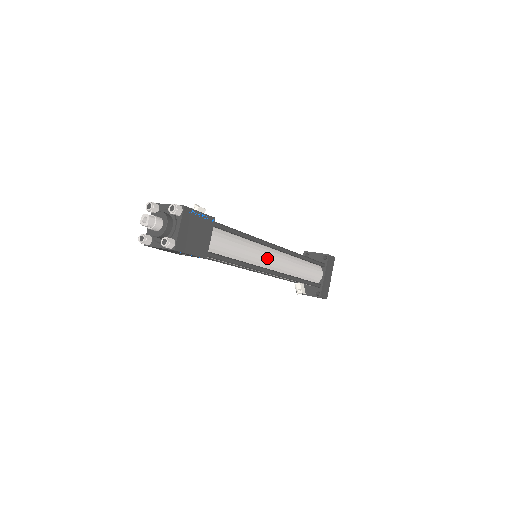
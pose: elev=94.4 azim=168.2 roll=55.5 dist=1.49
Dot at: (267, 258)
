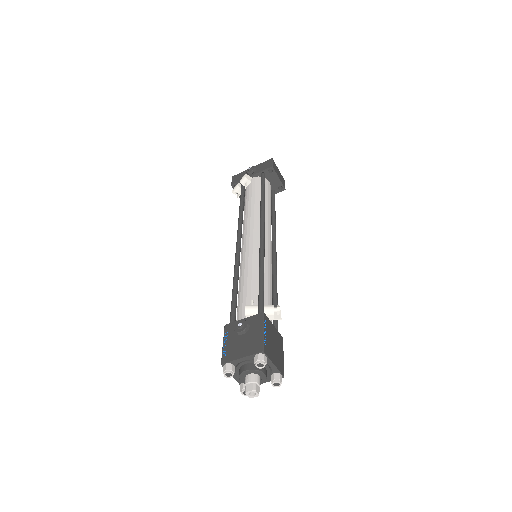
Dot at: occluded
